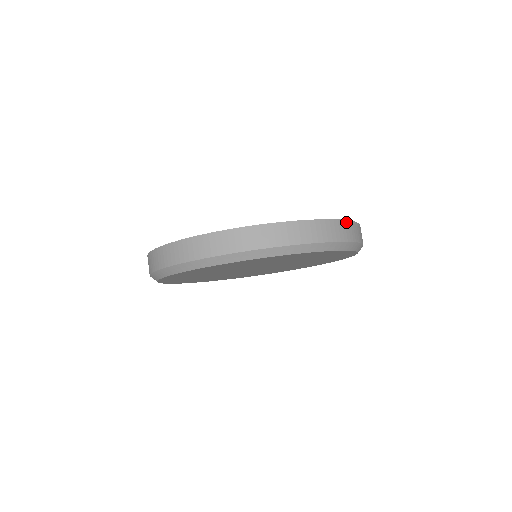
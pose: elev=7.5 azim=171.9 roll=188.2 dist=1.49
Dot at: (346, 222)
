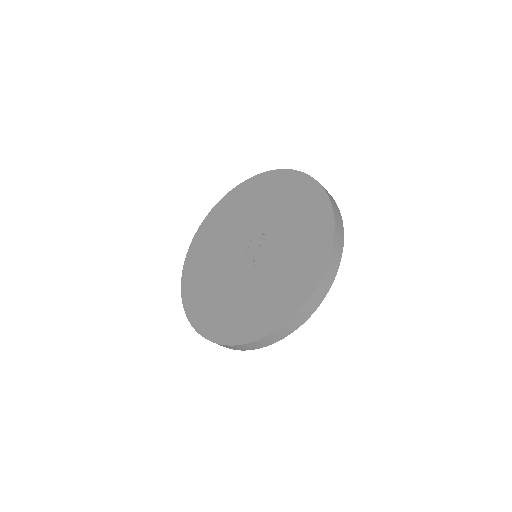
Dot at: (327, 193)
